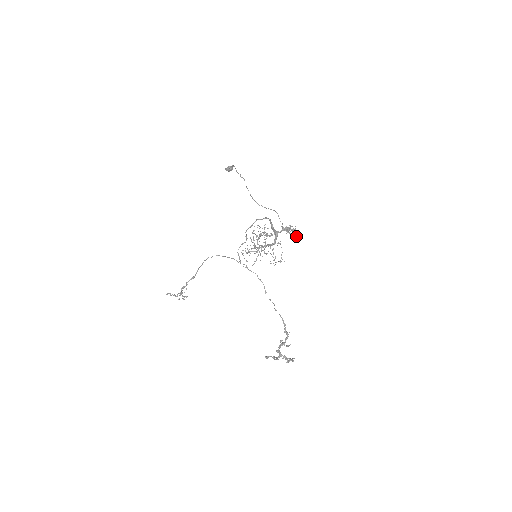
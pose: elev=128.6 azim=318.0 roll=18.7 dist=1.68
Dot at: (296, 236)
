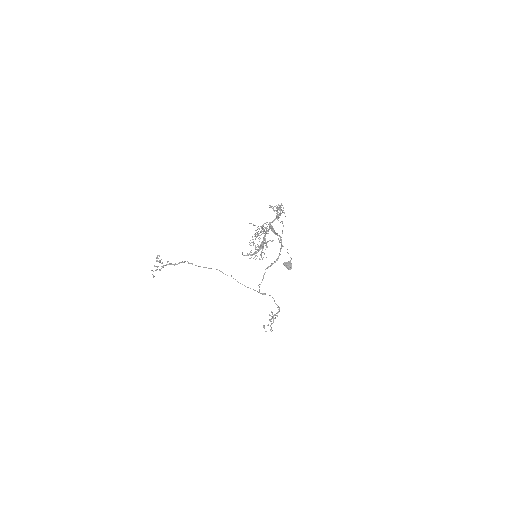
Dot at: occluded
